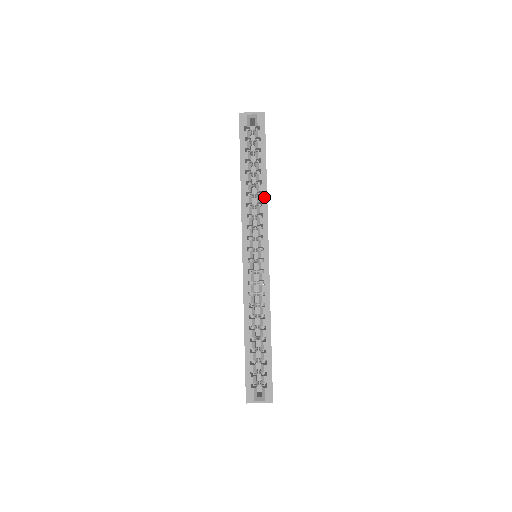
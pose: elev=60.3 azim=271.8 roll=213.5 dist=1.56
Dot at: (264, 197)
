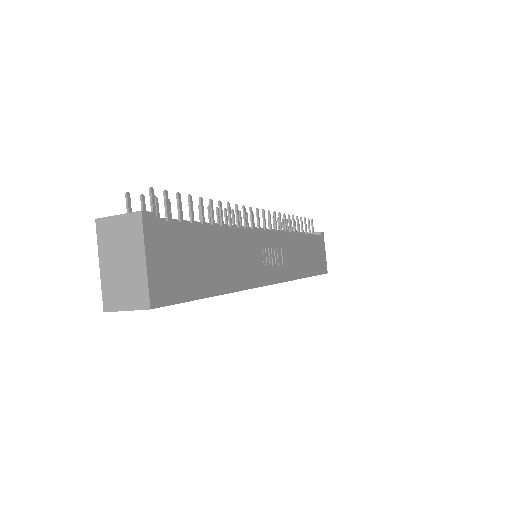
Dot at: occluded
